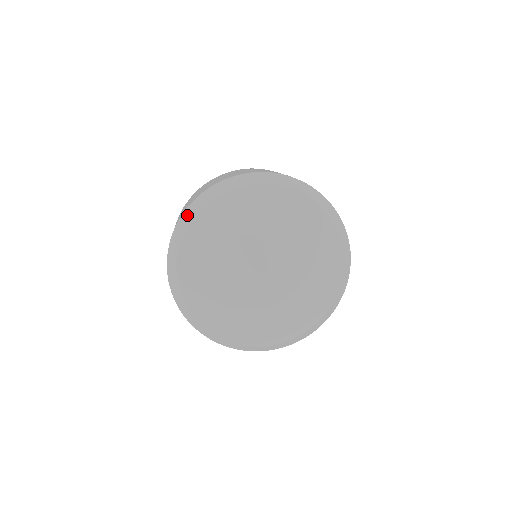
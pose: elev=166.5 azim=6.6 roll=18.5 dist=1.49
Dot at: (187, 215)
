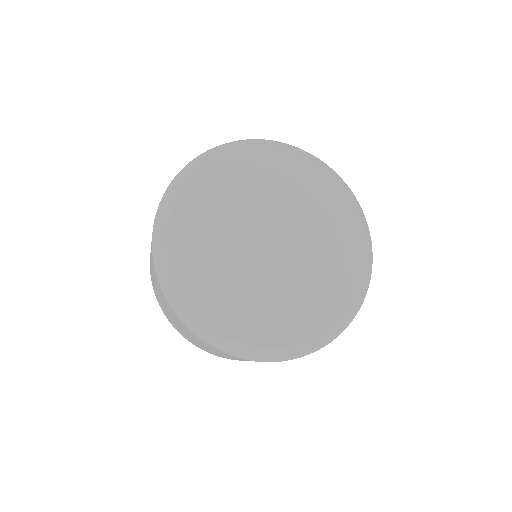
Dot at: (160, 268)
